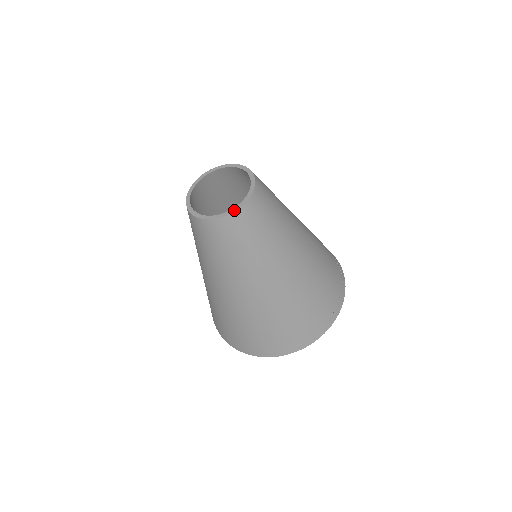
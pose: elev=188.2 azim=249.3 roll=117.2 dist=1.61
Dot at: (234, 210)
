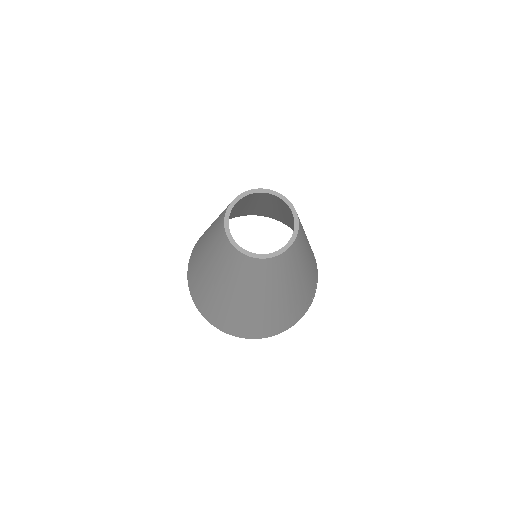
Dot at: (285, 249)
